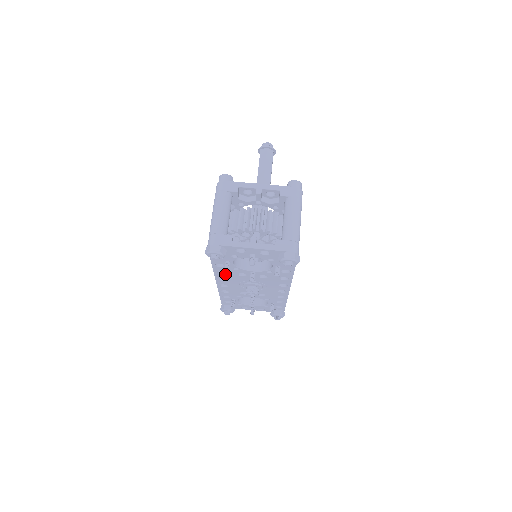
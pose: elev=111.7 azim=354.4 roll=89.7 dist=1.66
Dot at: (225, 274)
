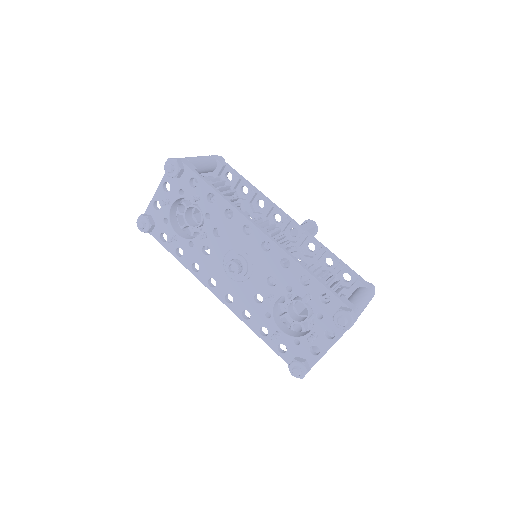
Dot at: (200, 267)
